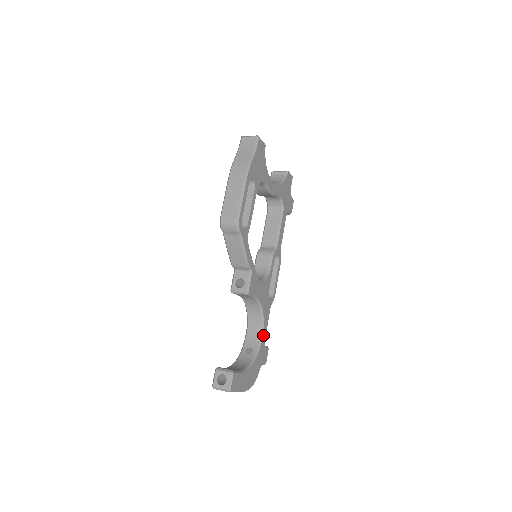
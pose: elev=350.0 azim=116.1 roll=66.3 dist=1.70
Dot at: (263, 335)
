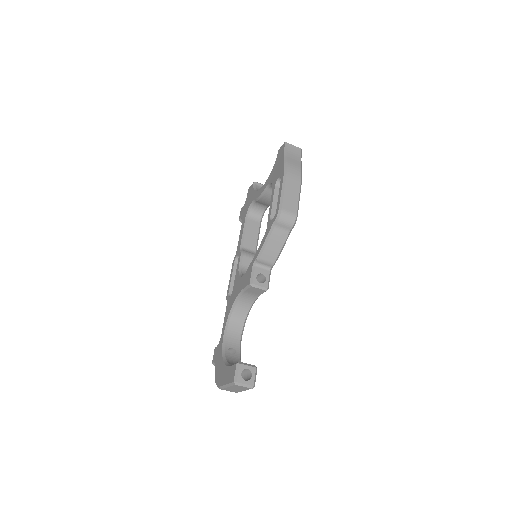
Dot at: (241, 337)
